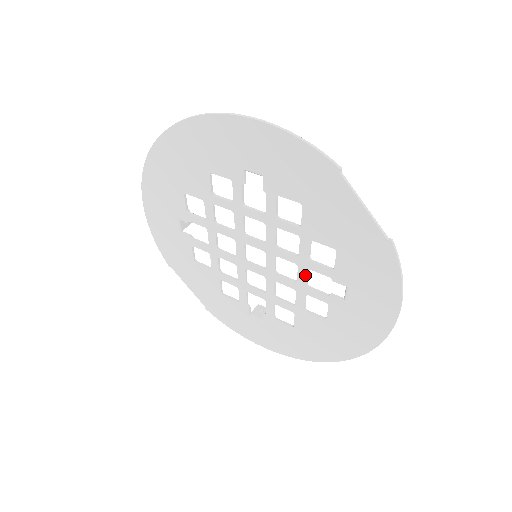
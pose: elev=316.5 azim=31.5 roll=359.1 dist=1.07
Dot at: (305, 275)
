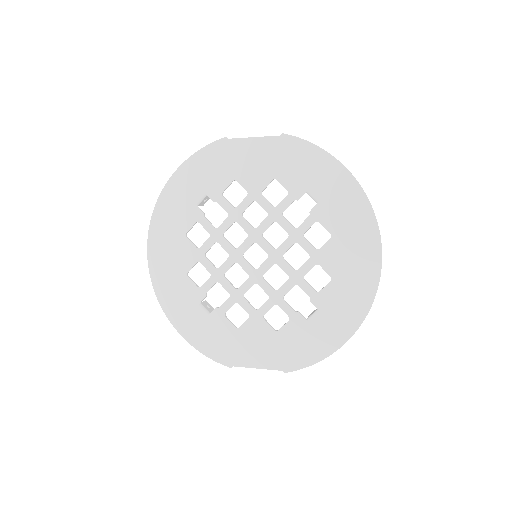
Dot at: (285, 222)
